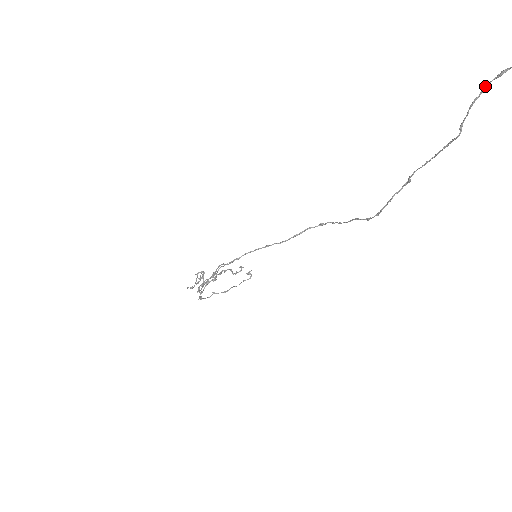
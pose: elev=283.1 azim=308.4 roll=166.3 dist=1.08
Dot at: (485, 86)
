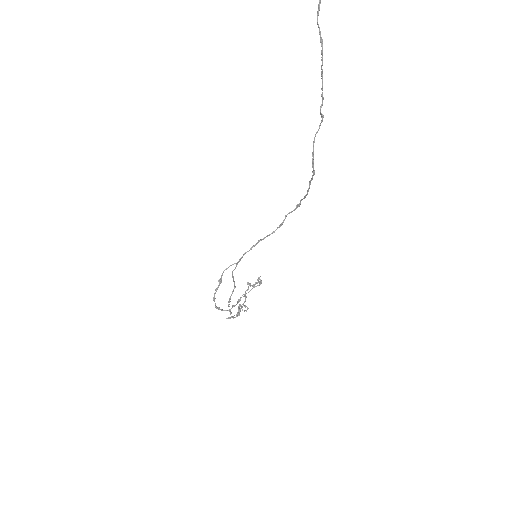
Dot at: out of frame
